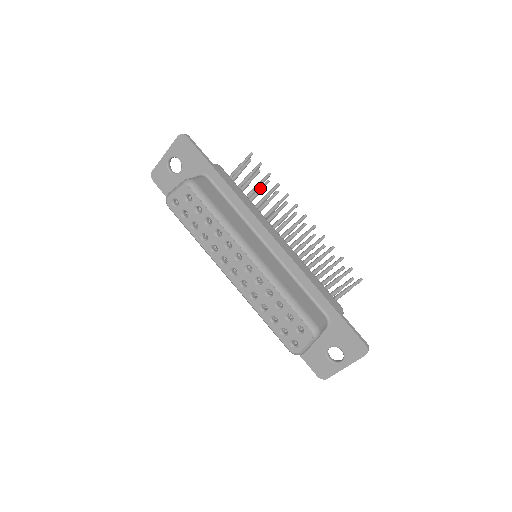
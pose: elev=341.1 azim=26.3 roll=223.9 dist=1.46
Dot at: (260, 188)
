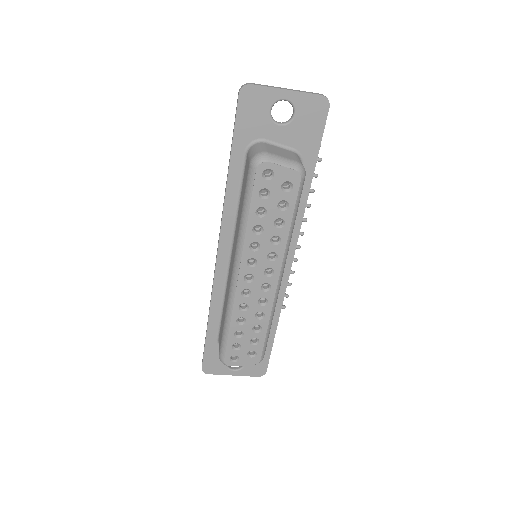
Dot at: occluded
